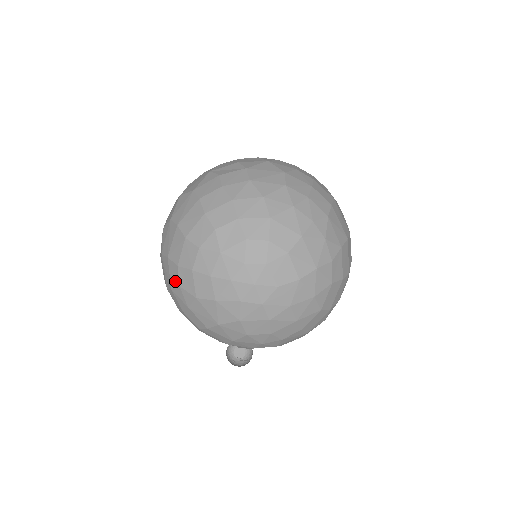
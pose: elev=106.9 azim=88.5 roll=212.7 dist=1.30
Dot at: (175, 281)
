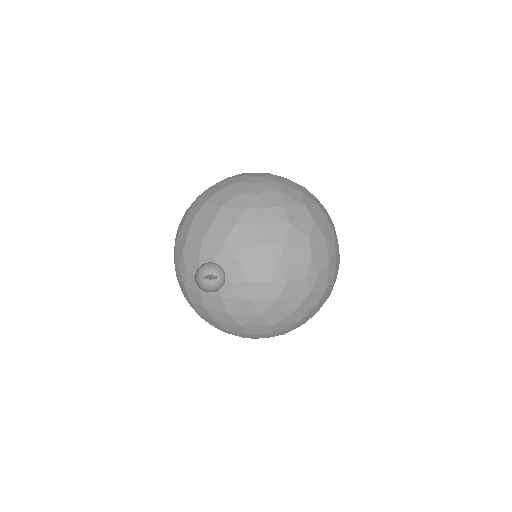
Dot at: occluded
